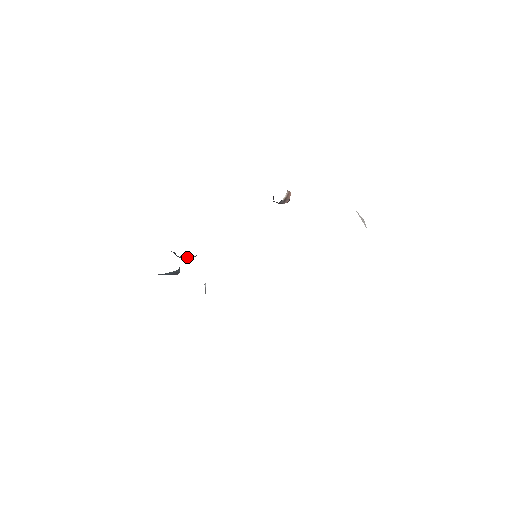
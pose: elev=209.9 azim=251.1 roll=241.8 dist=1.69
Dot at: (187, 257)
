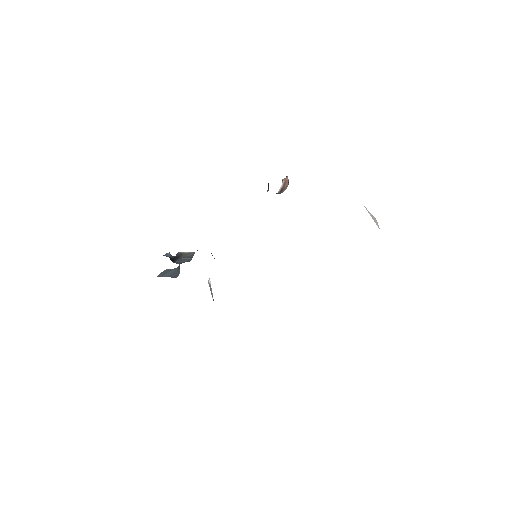
Dot at: (183, 260)
